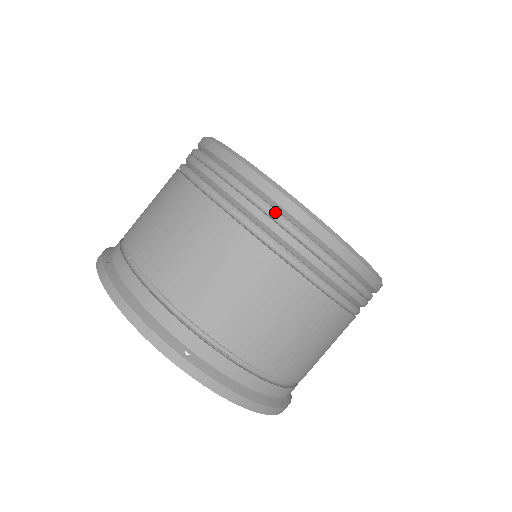
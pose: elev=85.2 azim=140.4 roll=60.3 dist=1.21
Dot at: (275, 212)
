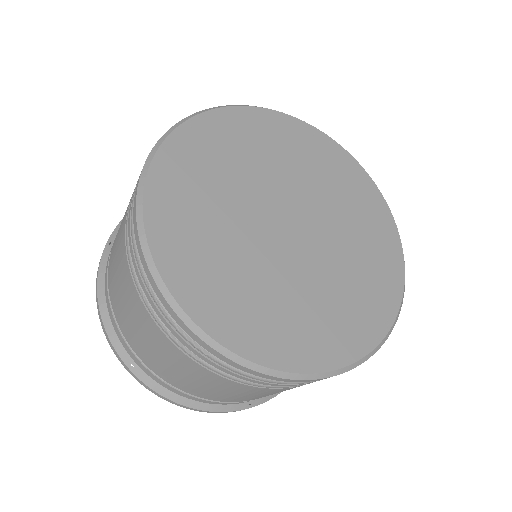
Dot at: (159, 304)
